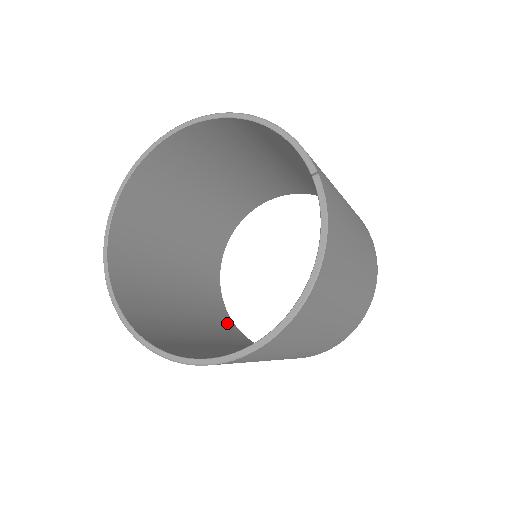
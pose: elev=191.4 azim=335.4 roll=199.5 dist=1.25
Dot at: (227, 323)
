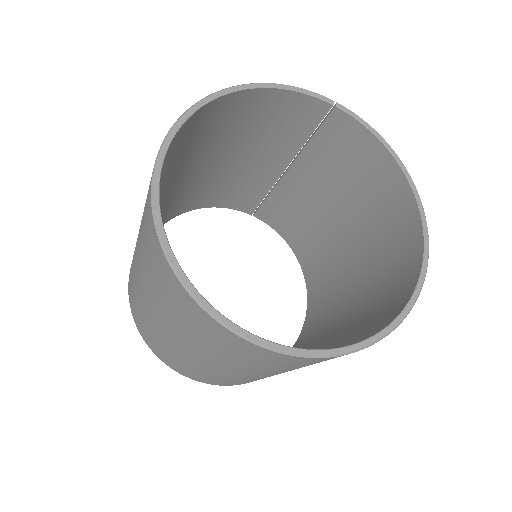
Dot at: occluded
